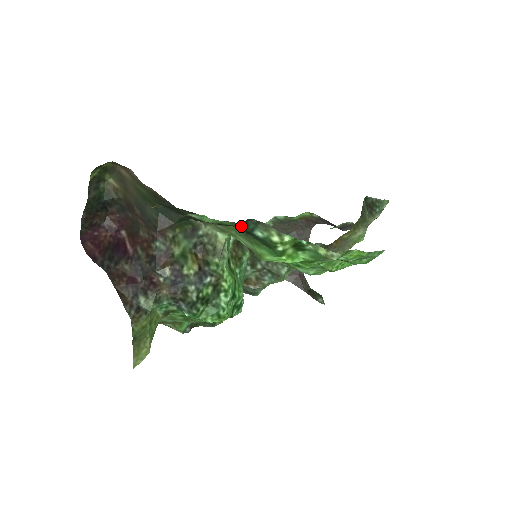
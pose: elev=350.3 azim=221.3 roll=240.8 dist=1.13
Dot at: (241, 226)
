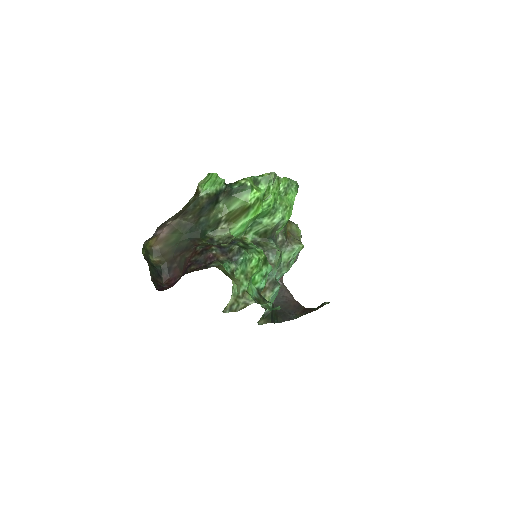
Dot at: (226, 189)
